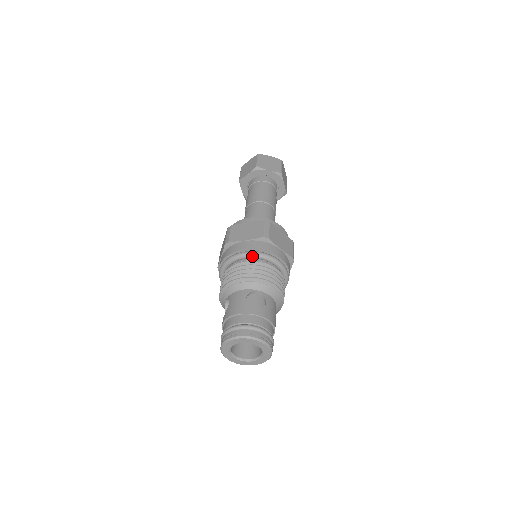
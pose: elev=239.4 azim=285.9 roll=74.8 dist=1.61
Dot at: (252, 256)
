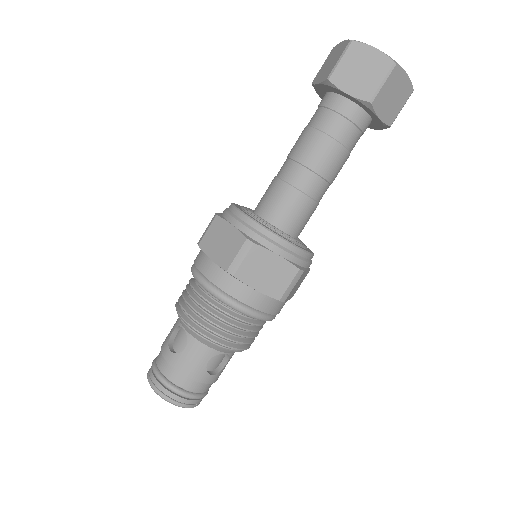
Dot at: (248, 316)
